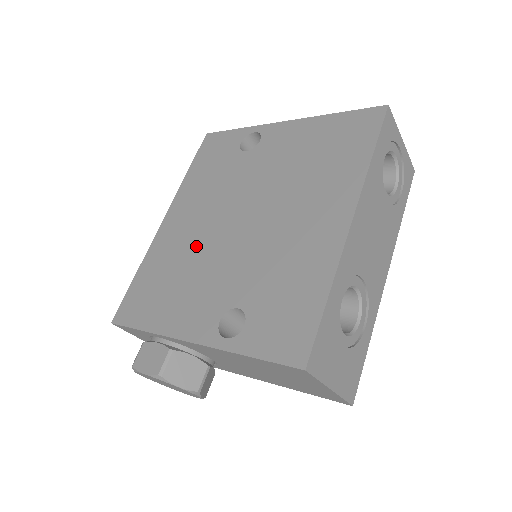
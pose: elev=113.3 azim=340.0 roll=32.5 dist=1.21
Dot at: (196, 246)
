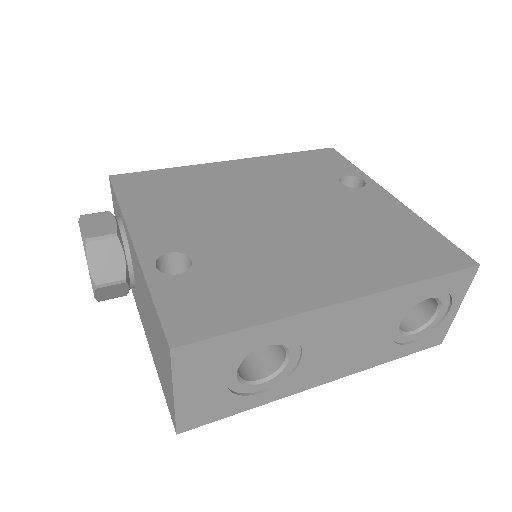
Dot at: (225, 196)
